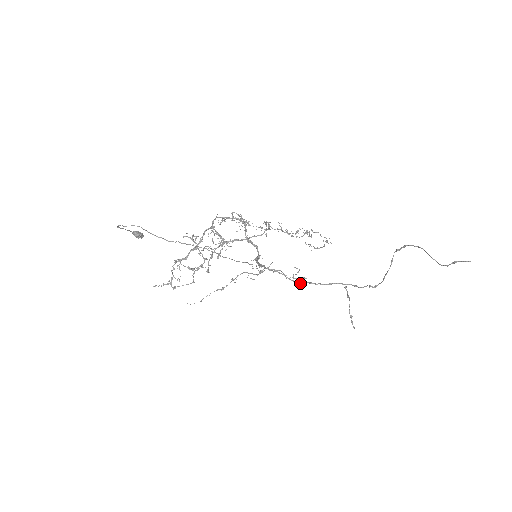
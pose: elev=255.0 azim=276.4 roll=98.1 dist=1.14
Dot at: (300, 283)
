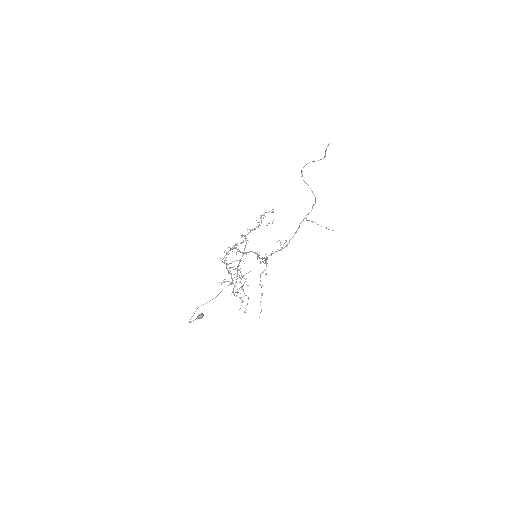
Dot at: occluded
